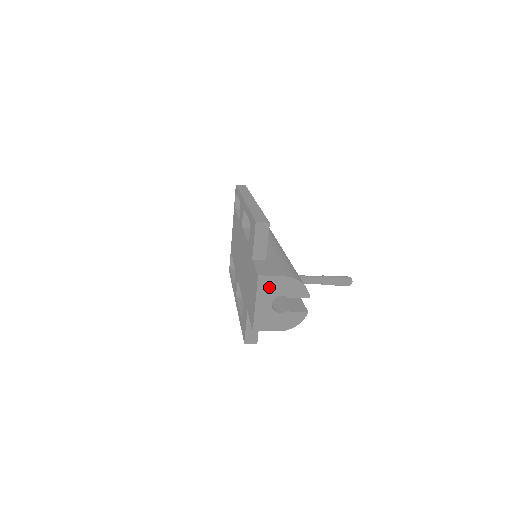
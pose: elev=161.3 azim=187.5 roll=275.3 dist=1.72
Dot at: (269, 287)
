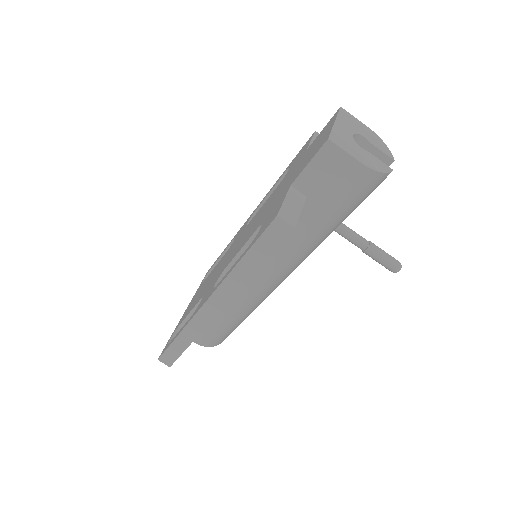
Dot at: (351, 122)
